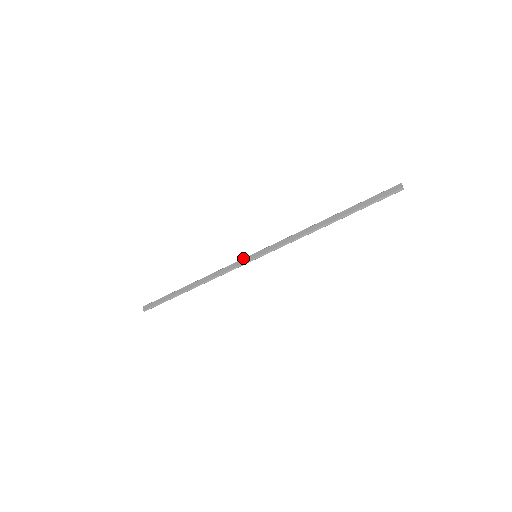
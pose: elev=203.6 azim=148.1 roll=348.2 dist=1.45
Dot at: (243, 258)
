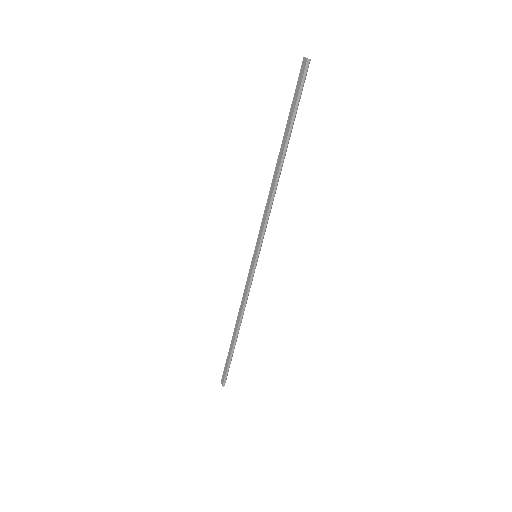
Dot at: occluded
